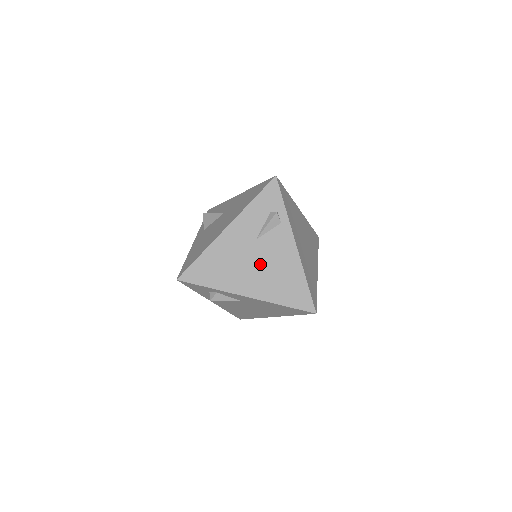
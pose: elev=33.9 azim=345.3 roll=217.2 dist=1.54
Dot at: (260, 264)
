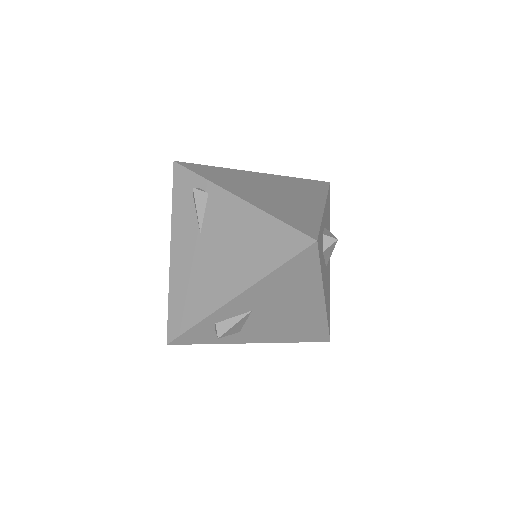
Dot at: (221, 251)
